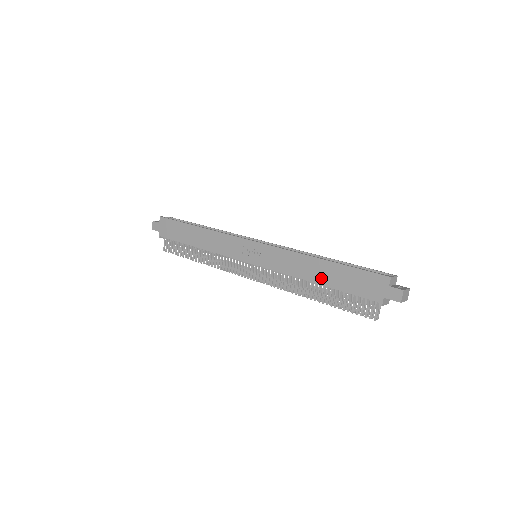
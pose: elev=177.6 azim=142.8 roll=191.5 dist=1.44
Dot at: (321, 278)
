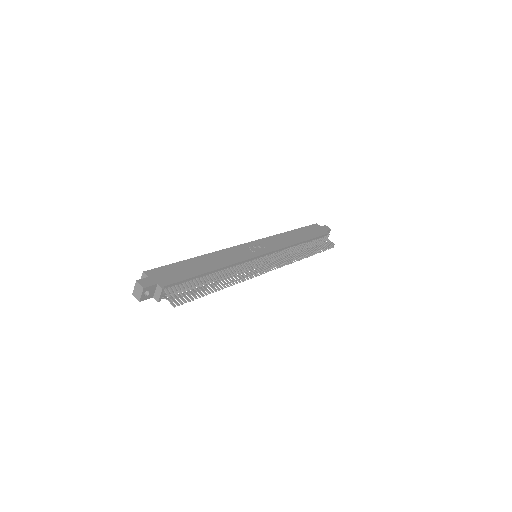
Dot at: (301, 238)
